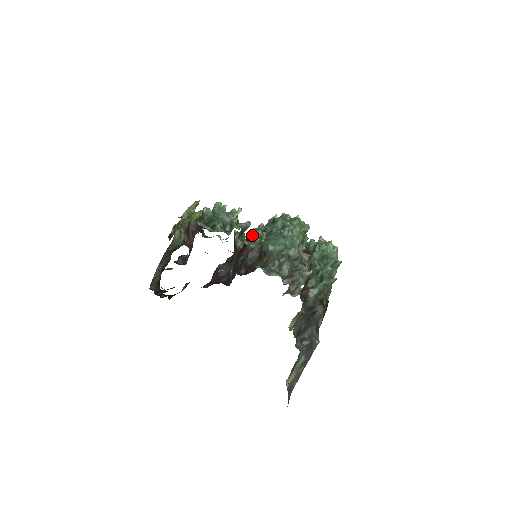
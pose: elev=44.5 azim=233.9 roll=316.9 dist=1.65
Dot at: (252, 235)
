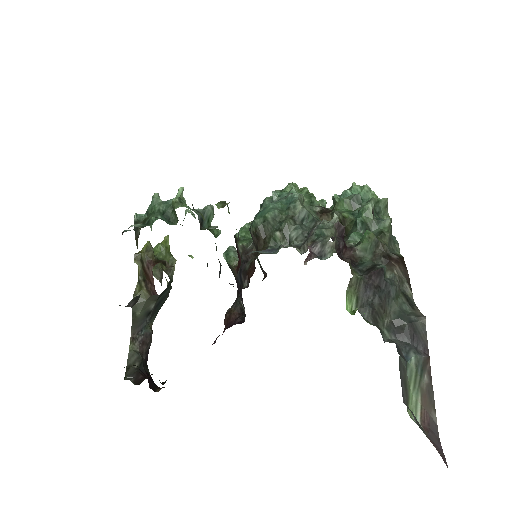
Dot at: (237, 235)
